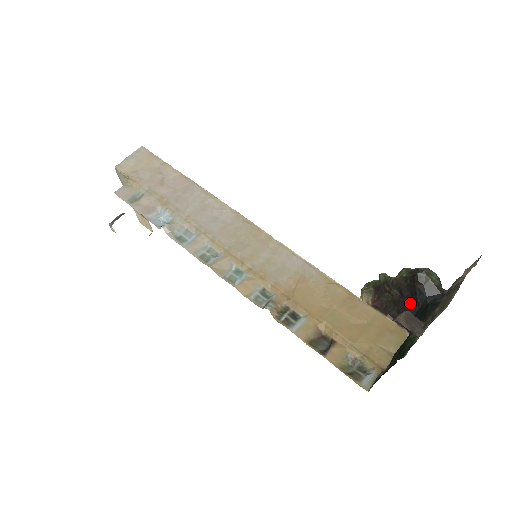
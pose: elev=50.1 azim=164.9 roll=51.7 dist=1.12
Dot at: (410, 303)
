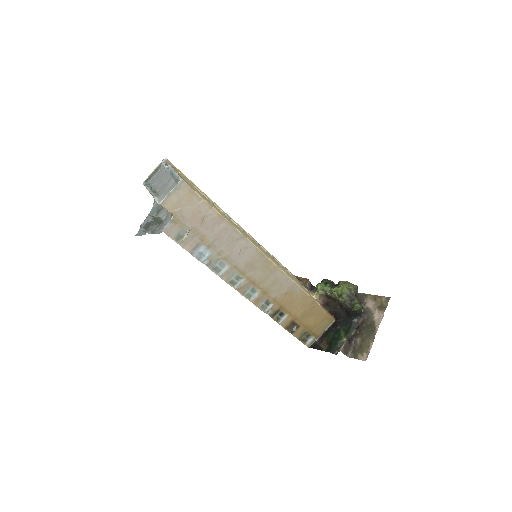
Dot at: (343, 314)
